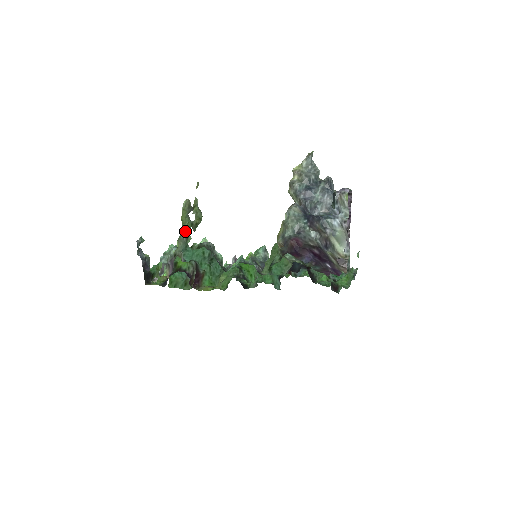
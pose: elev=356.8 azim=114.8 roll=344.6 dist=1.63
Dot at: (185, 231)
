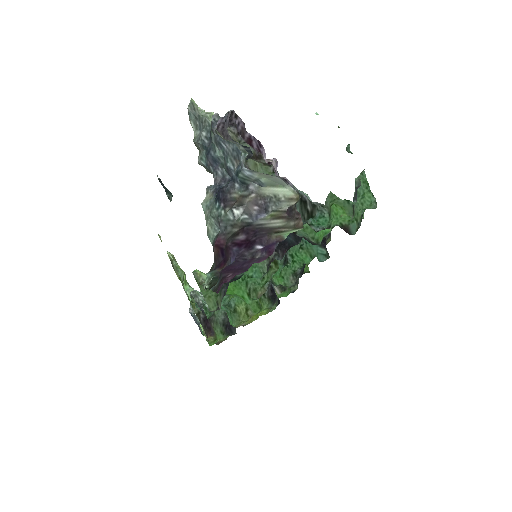
Dot at: (189, 285)
